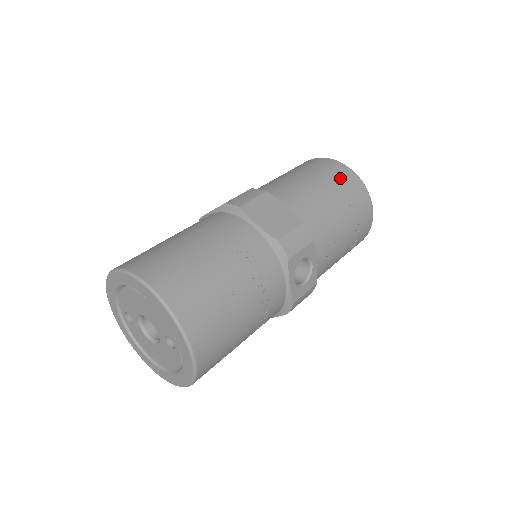
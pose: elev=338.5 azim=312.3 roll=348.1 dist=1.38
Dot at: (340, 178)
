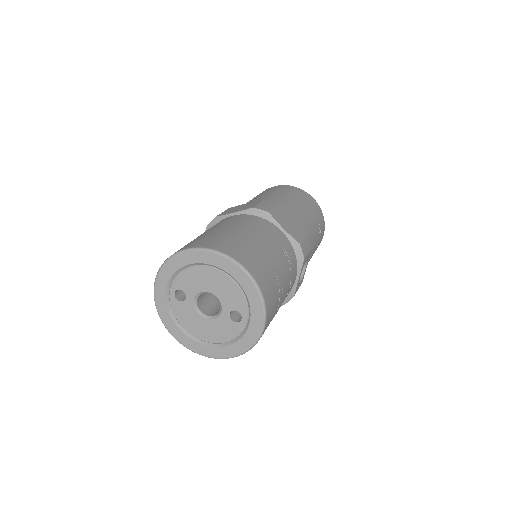
Dot at: (311, 204)
